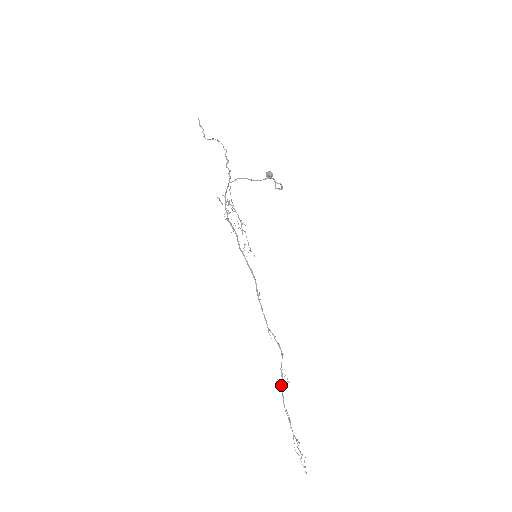
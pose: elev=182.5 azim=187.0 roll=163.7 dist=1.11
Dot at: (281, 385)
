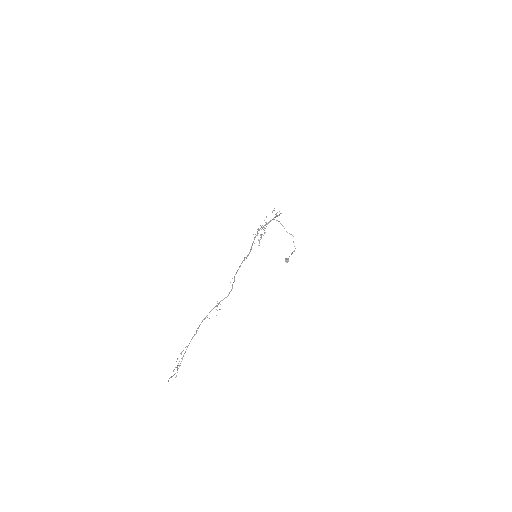
Dot at: occluded
